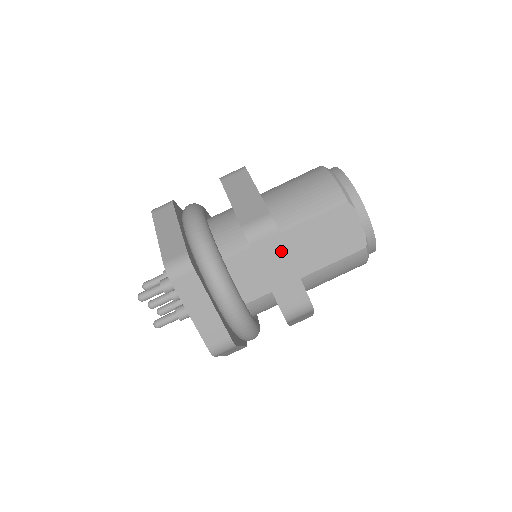
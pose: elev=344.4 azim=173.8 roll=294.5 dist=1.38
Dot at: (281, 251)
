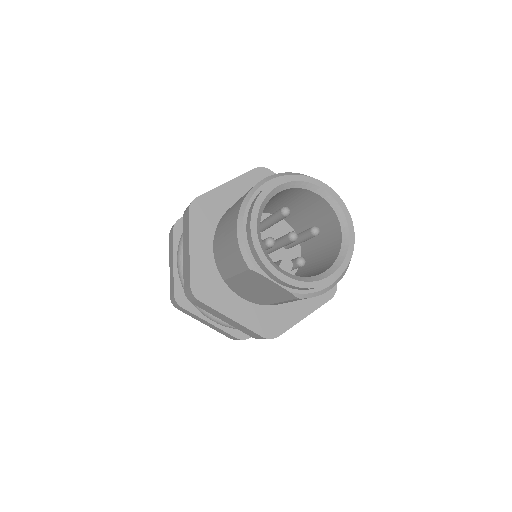
Dot at: (214, 311)
